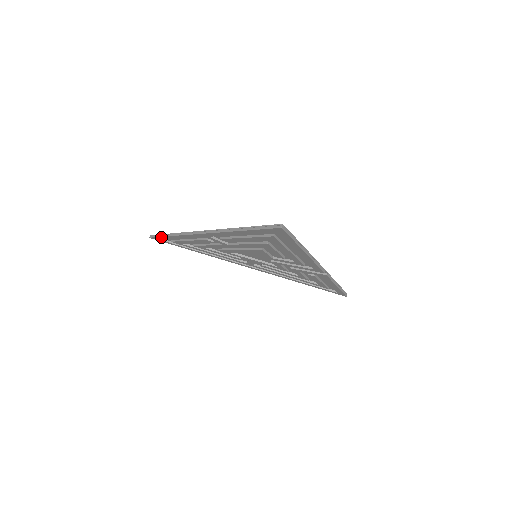
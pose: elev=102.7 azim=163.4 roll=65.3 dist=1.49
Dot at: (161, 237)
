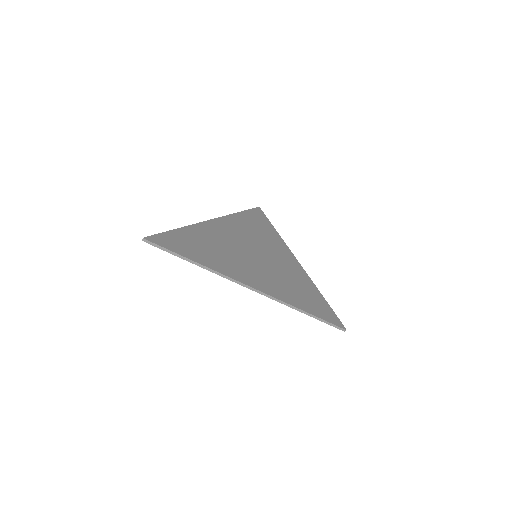
Dot at: (172, 253)
